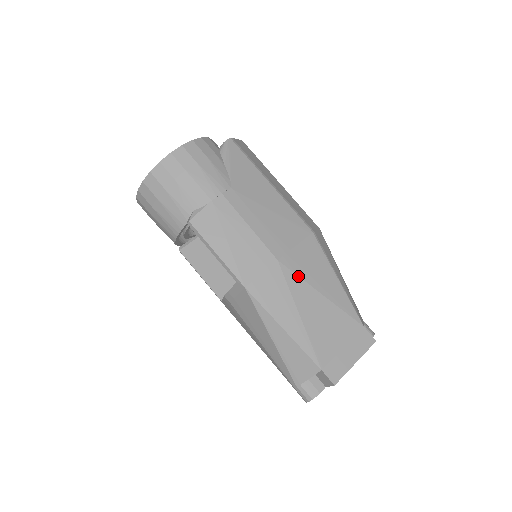
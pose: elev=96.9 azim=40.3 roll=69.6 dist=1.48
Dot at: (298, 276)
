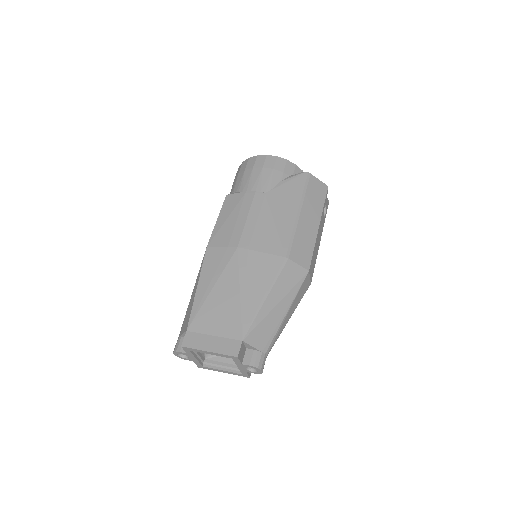
Dot at: (239, 267)
